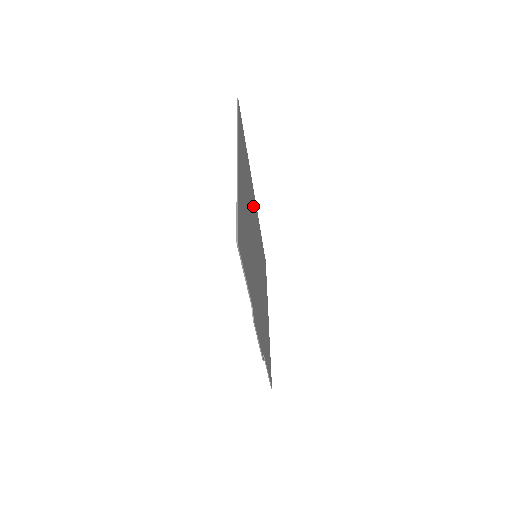
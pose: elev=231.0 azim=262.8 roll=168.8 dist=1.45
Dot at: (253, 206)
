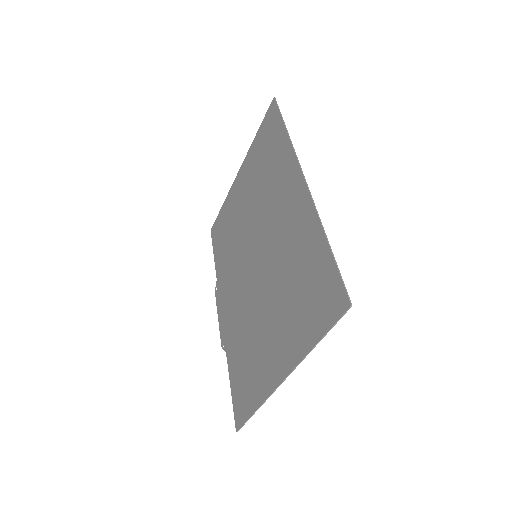
Dot at: (288, 221)
